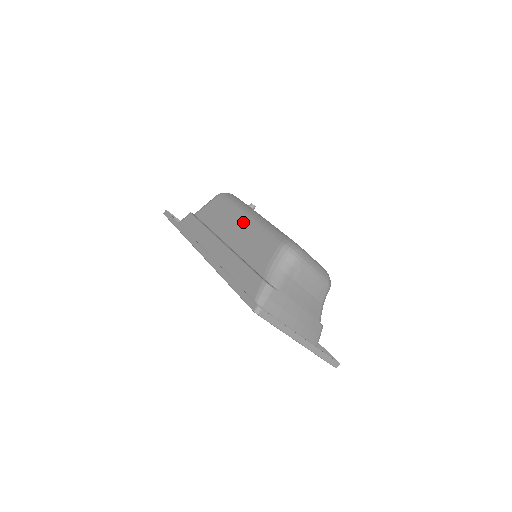
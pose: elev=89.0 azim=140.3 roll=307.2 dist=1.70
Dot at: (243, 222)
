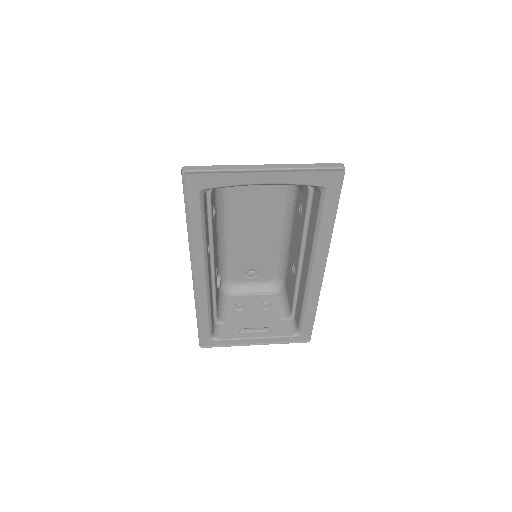
Dot at: (216, 245)
